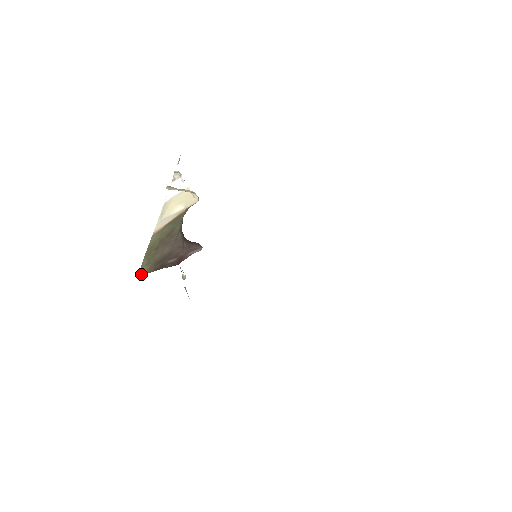
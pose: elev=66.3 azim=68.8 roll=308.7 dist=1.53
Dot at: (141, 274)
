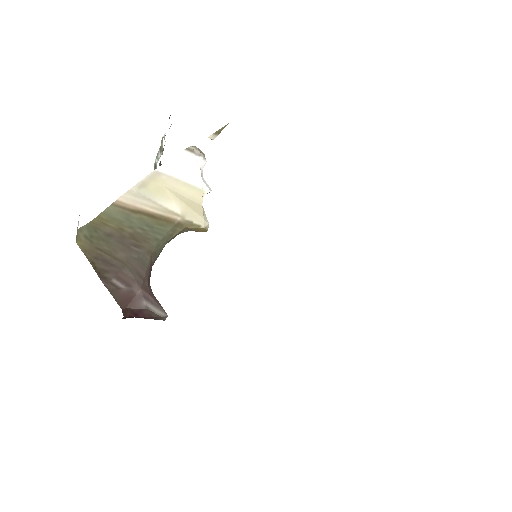
Dot at: (78, 224)
